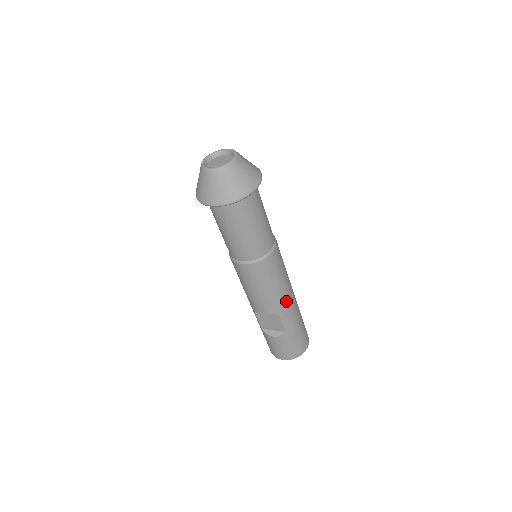
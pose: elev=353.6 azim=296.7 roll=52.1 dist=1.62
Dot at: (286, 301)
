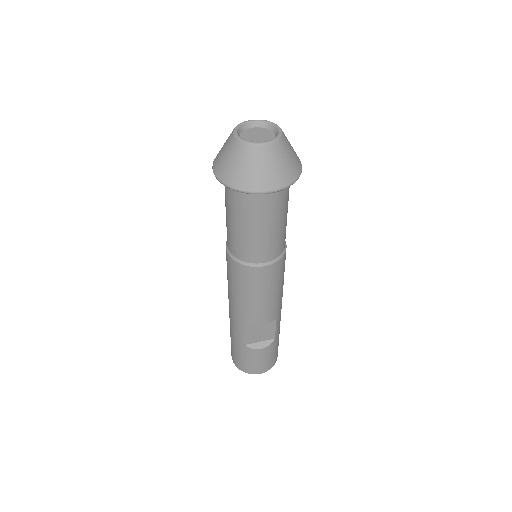
Dot at: (281, 302)
